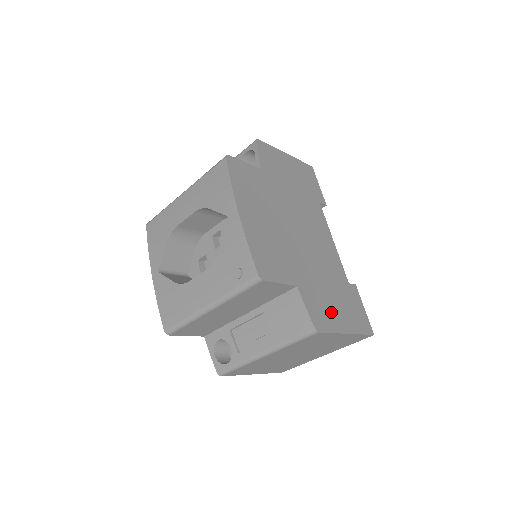
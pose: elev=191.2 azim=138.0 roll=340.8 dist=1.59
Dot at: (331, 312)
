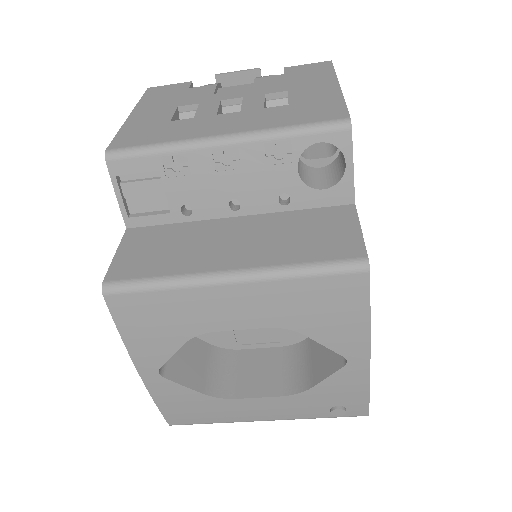
Dot at: occluded
